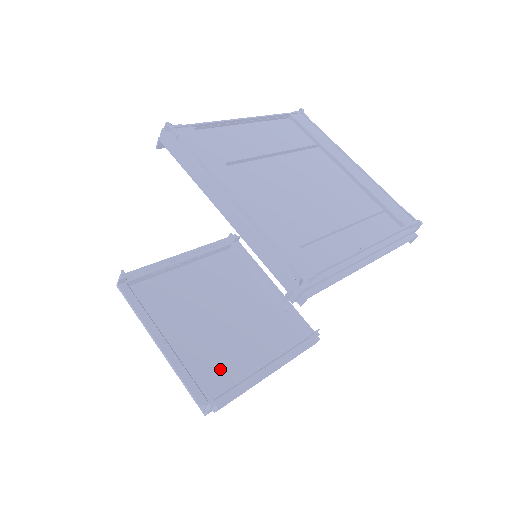
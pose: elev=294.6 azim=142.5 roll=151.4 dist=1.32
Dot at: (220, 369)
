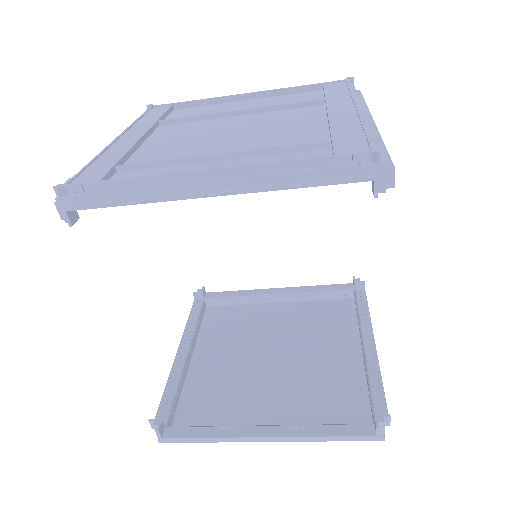
Dot at: (221, 408)
